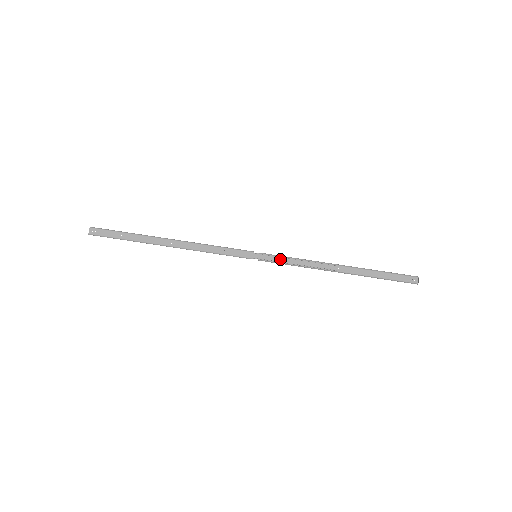
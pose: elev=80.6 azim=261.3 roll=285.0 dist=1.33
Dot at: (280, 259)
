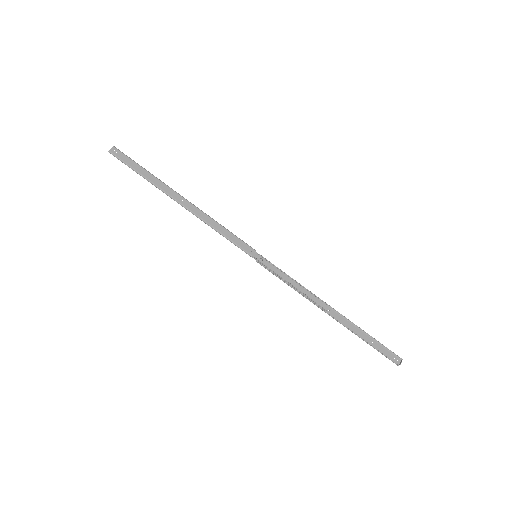
Dot at: (278, 271)
